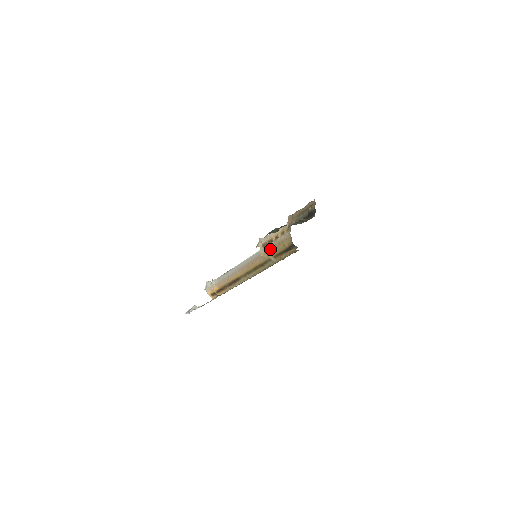
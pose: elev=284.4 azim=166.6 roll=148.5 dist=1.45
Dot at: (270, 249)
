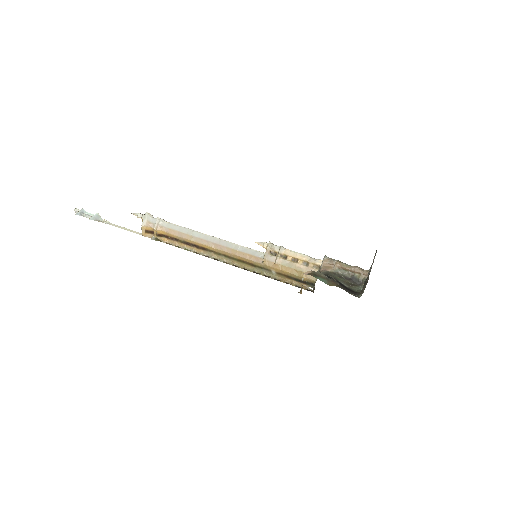
Dot at: (280, 265)
